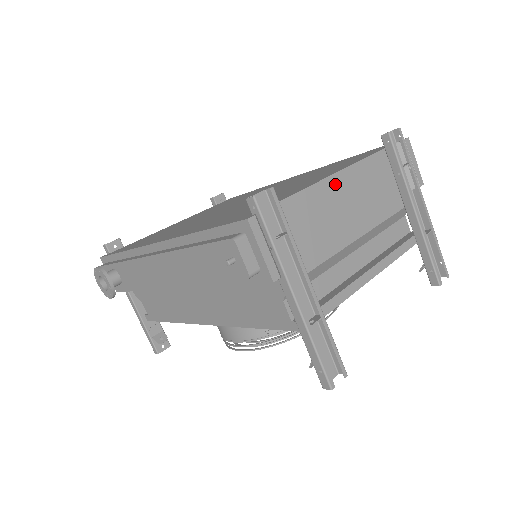
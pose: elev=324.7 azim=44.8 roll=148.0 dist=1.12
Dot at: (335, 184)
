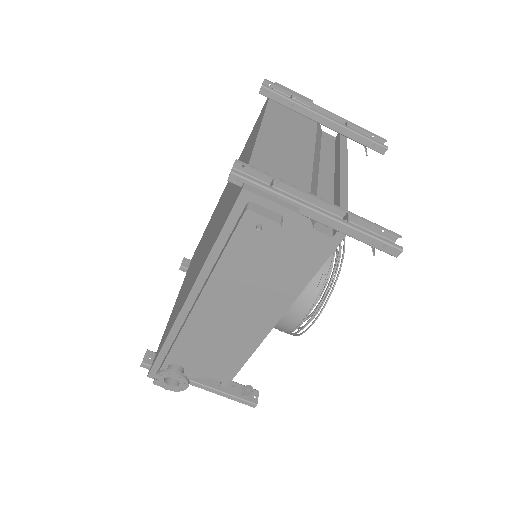
Dot at: (266, 137)
